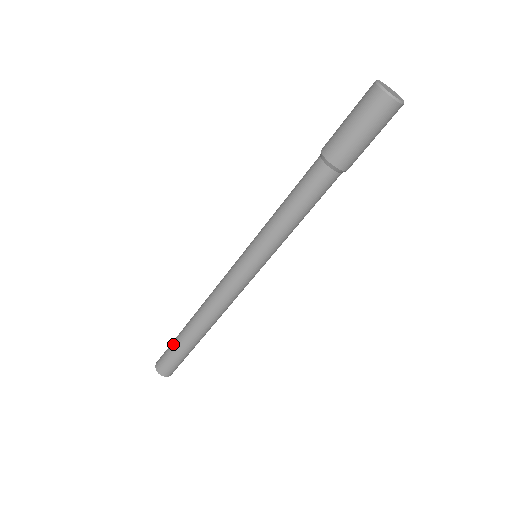
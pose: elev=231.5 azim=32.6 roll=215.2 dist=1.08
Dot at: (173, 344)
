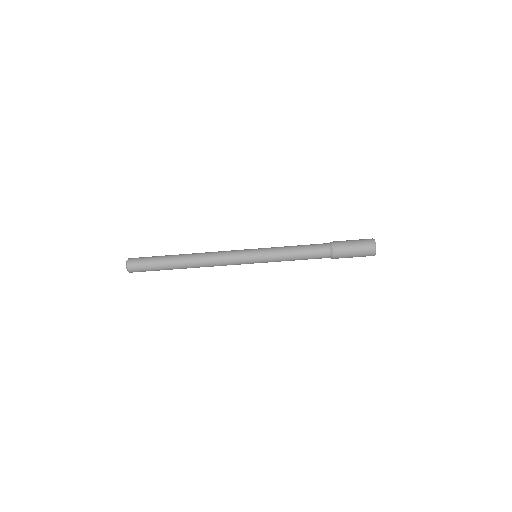
Dot at: (158, 256)
